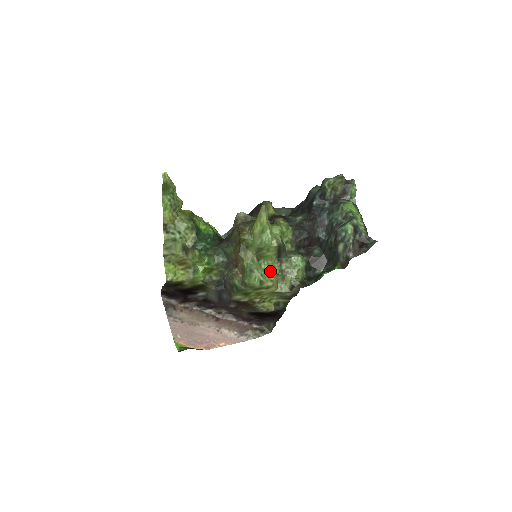
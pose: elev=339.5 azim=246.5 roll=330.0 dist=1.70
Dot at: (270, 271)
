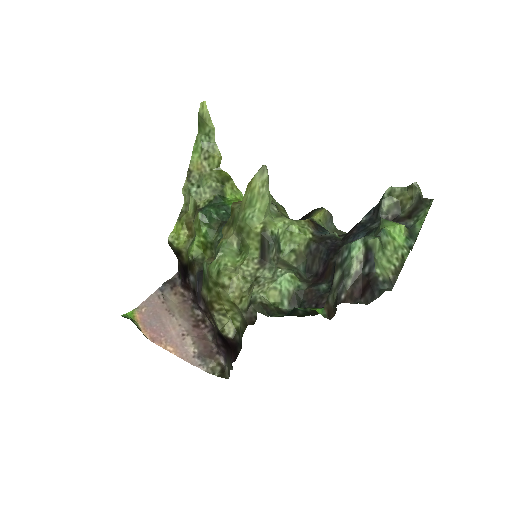
Dot at: (239, 267)
